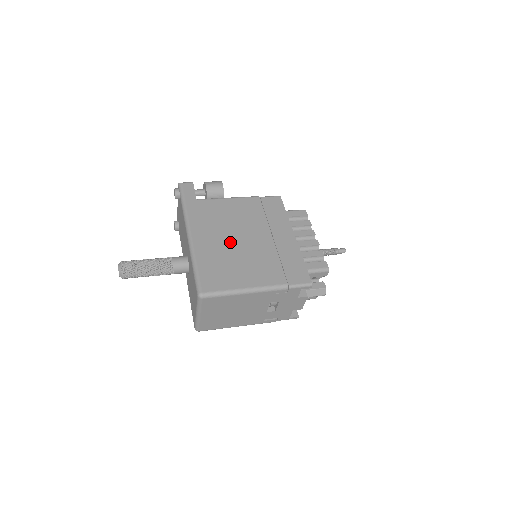
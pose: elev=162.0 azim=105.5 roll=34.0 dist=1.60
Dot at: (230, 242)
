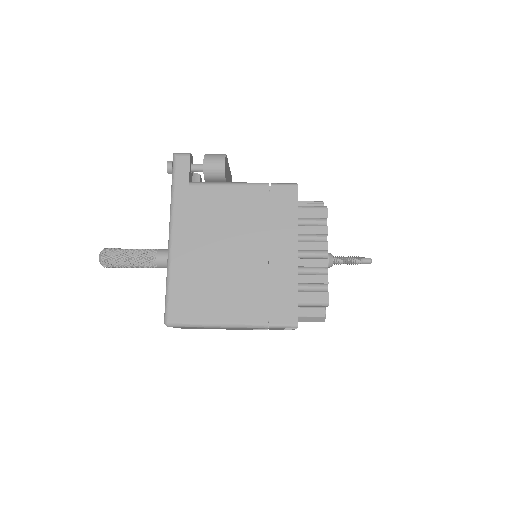
Dot at: (215, 255)
